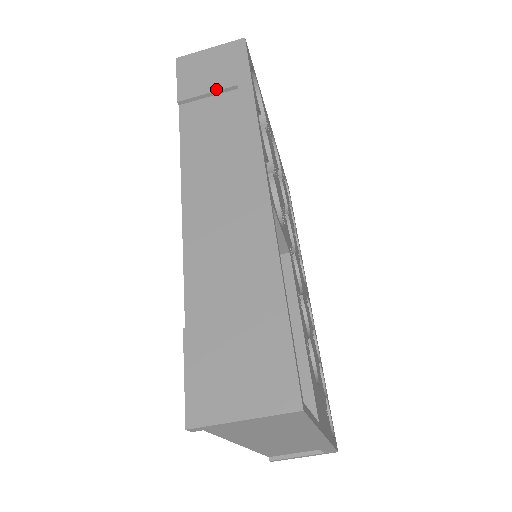
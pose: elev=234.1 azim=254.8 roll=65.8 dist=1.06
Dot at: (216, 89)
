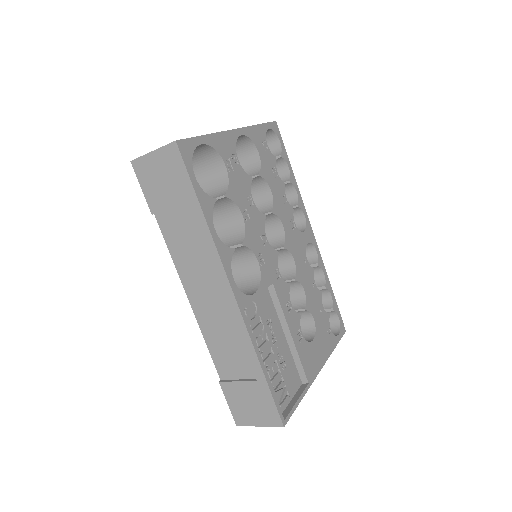
Dot at: (174, 205)
